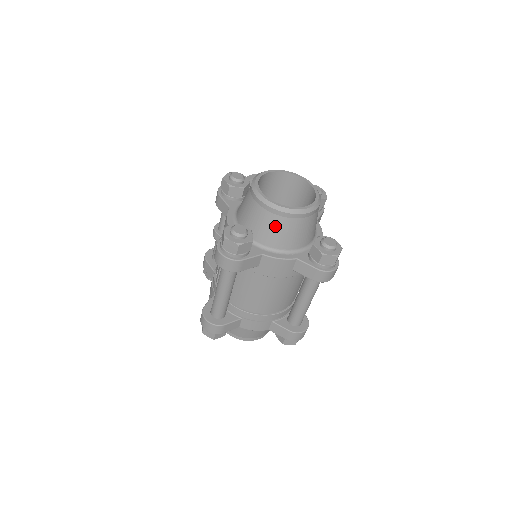
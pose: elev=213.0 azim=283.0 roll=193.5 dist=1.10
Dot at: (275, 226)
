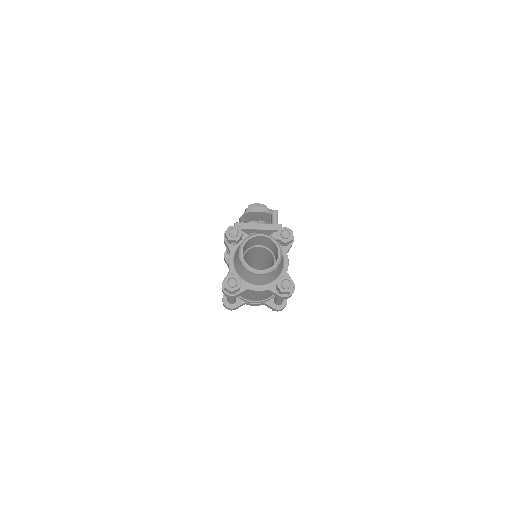
Dot at: (253, 277)
